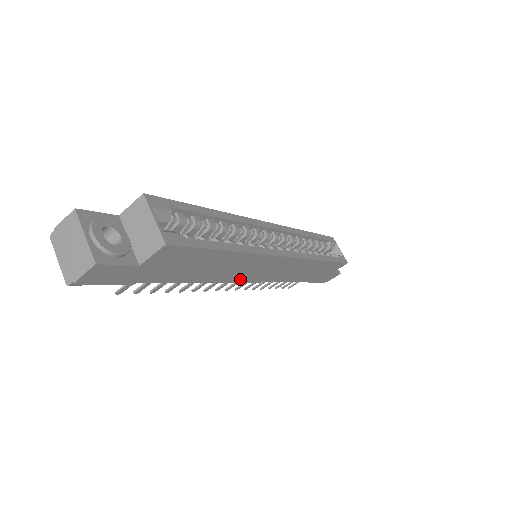
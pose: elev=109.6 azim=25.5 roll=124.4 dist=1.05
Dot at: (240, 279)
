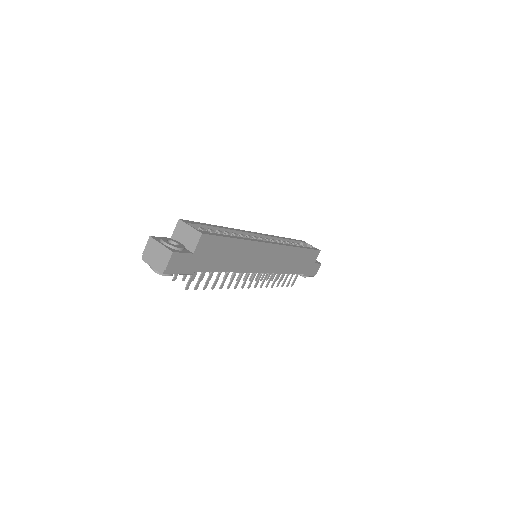
Dot at: (252, 269)
